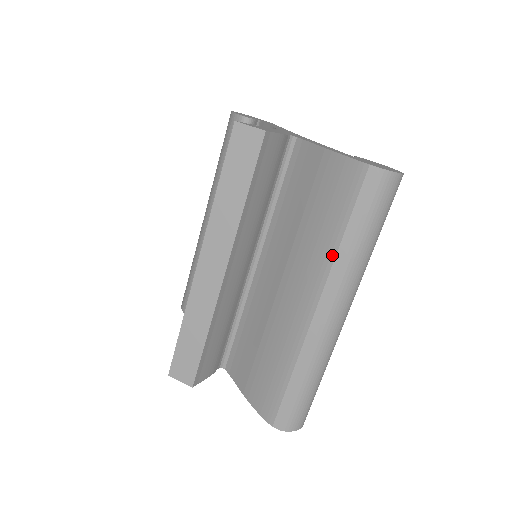
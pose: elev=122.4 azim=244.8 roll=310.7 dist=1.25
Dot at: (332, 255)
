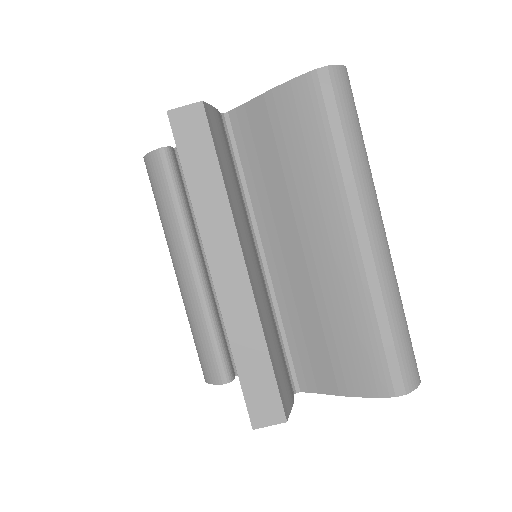
Dot at: (337, 174)
